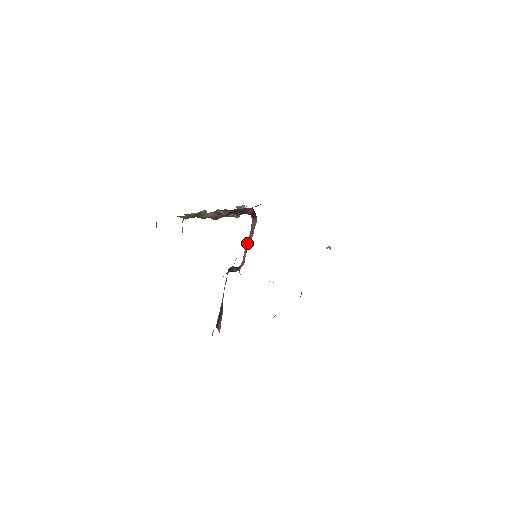
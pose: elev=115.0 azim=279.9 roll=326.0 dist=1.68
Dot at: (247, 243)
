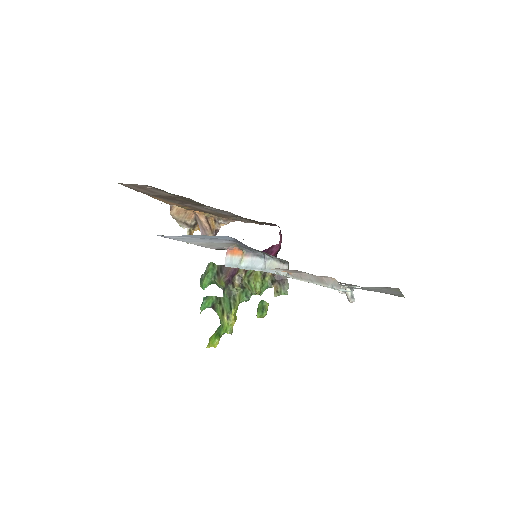
Dot at: occluded
